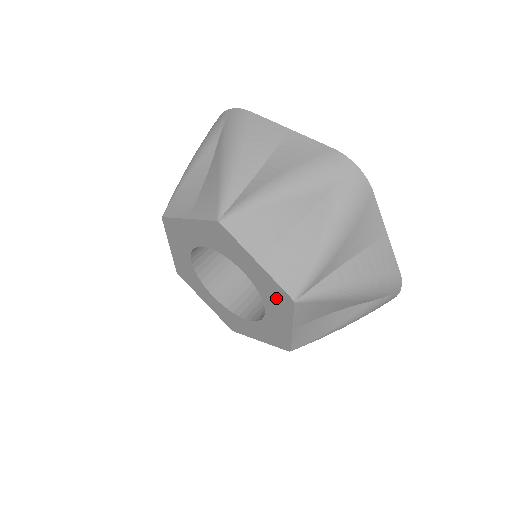
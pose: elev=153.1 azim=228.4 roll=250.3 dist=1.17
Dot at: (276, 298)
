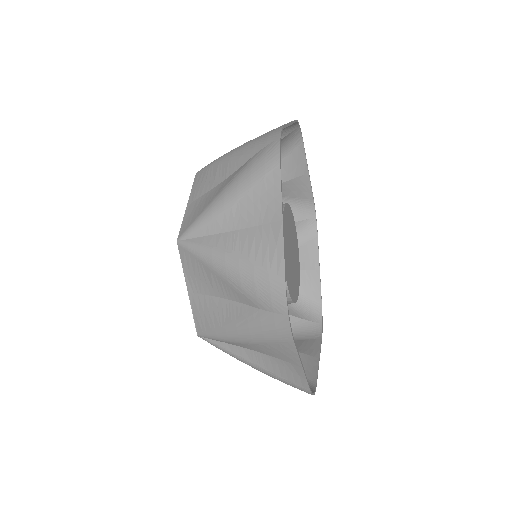
Dot at: occluded
